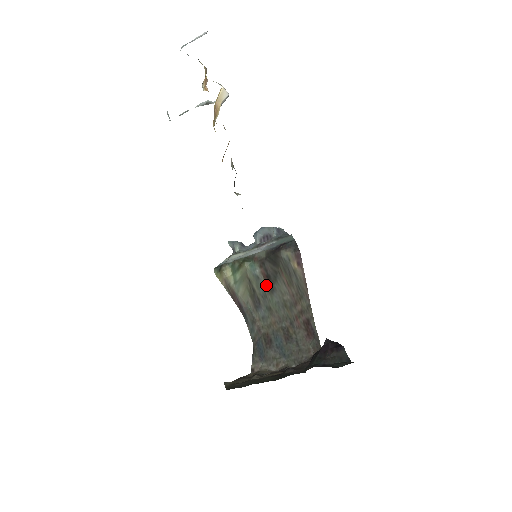
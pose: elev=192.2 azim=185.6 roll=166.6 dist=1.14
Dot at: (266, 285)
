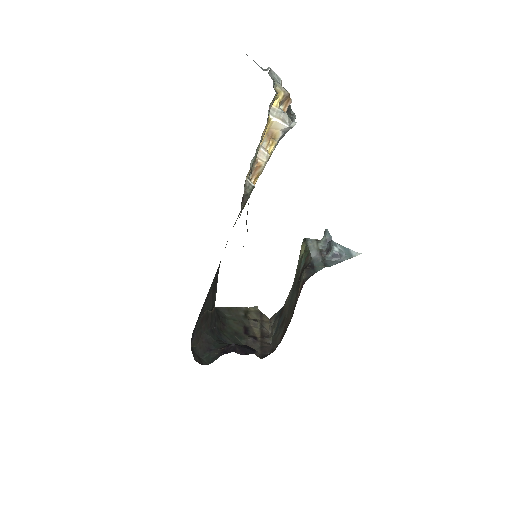
Dot at: (298, 281)
